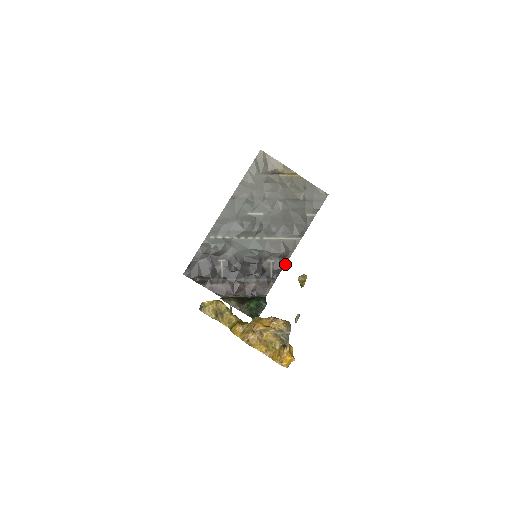
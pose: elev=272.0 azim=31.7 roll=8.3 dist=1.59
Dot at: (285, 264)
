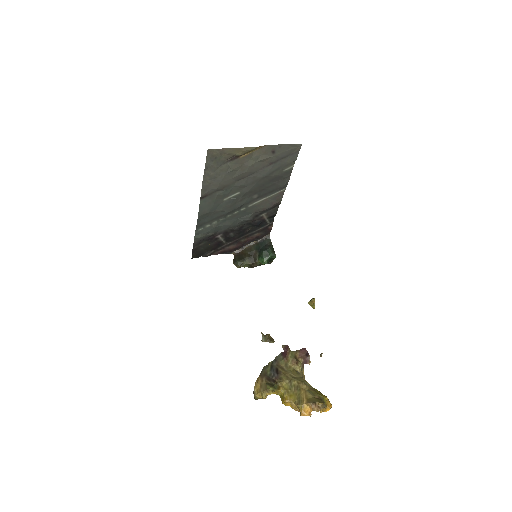
Dot at: (277, 210)
